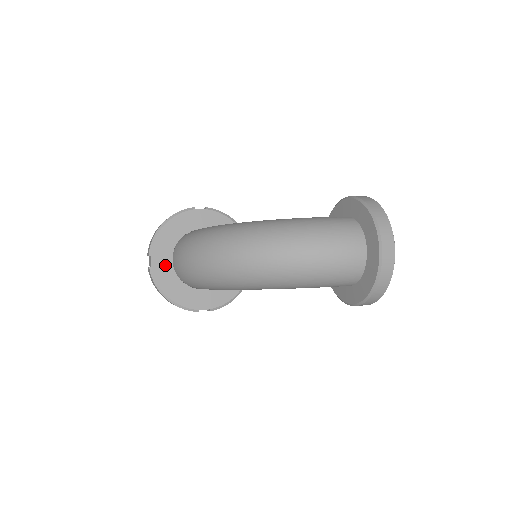
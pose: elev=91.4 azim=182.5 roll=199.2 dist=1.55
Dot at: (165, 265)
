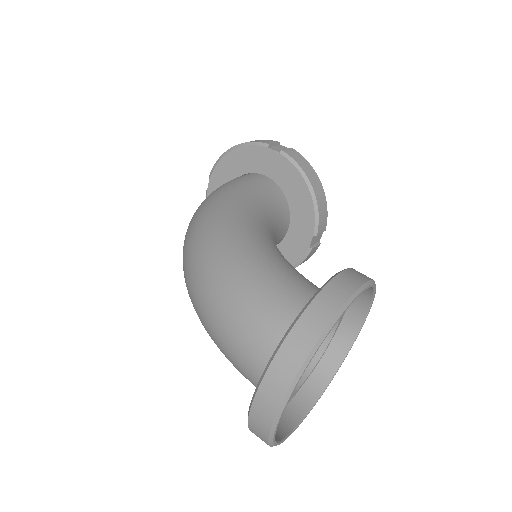
Dot at: occluded
